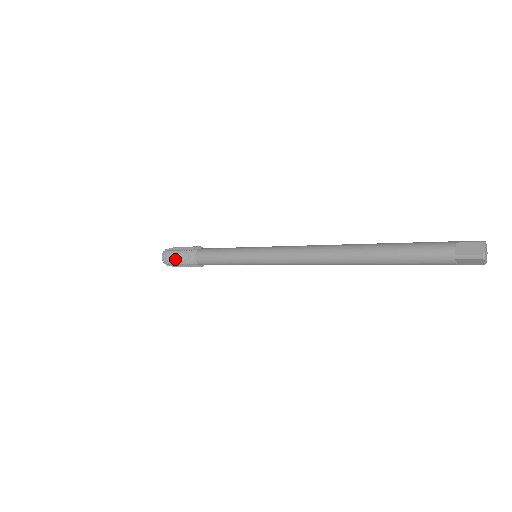
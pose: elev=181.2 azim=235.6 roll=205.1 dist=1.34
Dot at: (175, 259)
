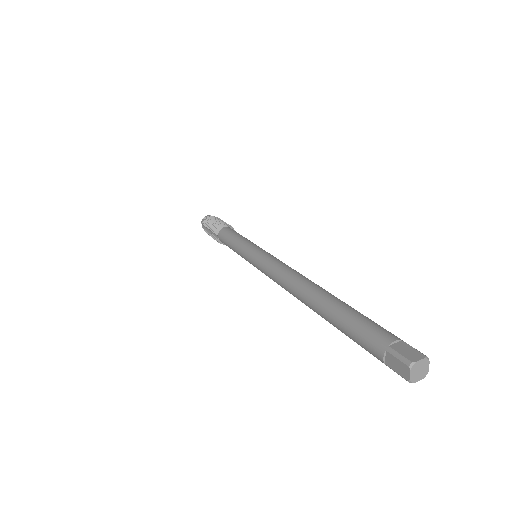
Dot at: (209, 222)
